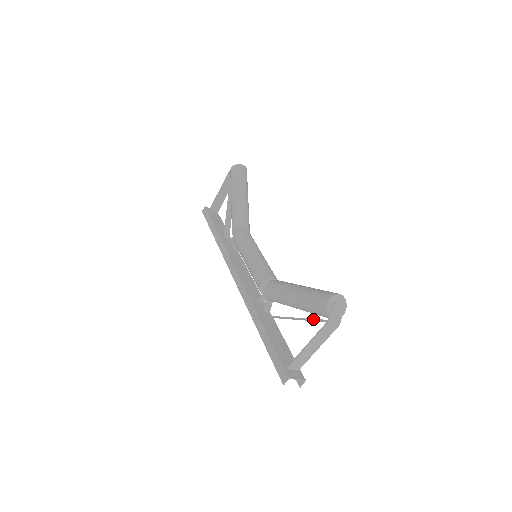
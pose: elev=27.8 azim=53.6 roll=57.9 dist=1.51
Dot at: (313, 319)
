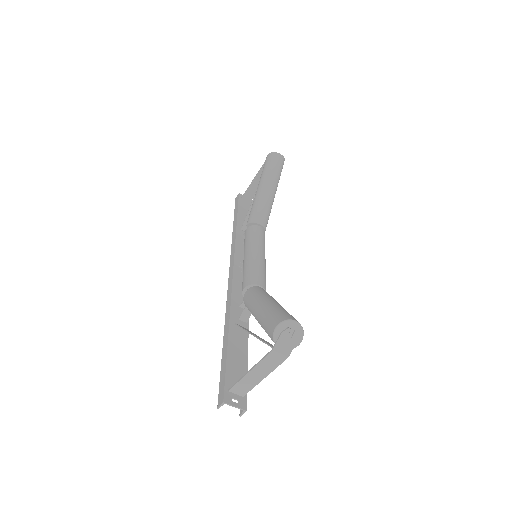
Dot at: (265, 342)
